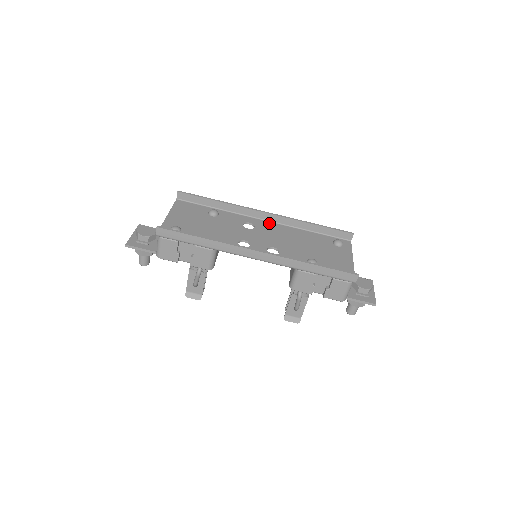
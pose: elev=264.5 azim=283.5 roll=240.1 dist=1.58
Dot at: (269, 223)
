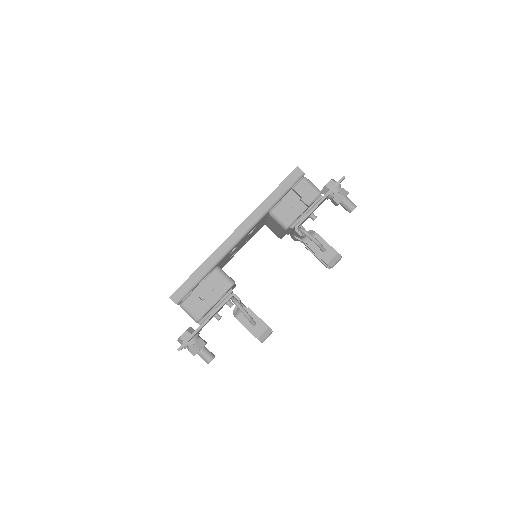
Dot at: occluded
